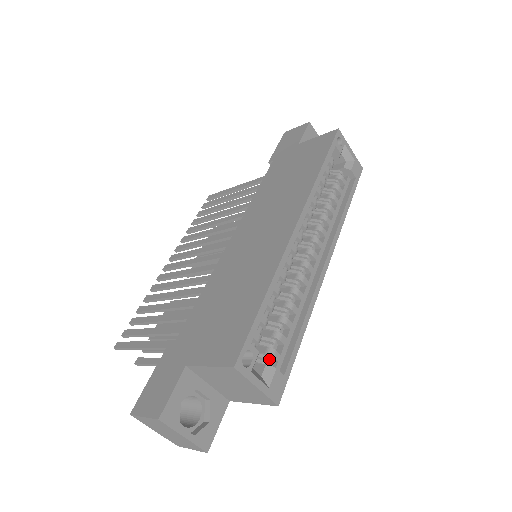
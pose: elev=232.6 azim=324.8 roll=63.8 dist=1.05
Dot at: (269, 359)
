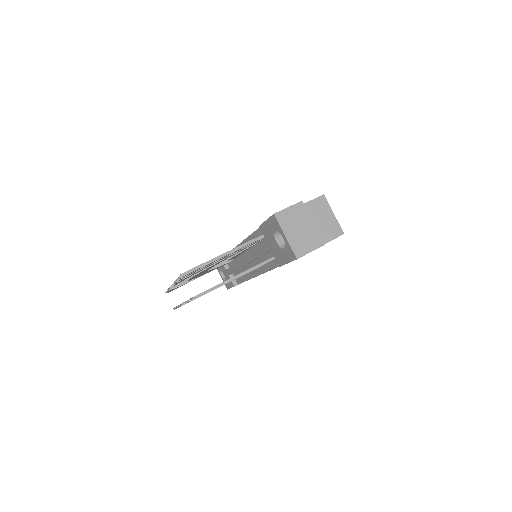
Dot at: occluded
